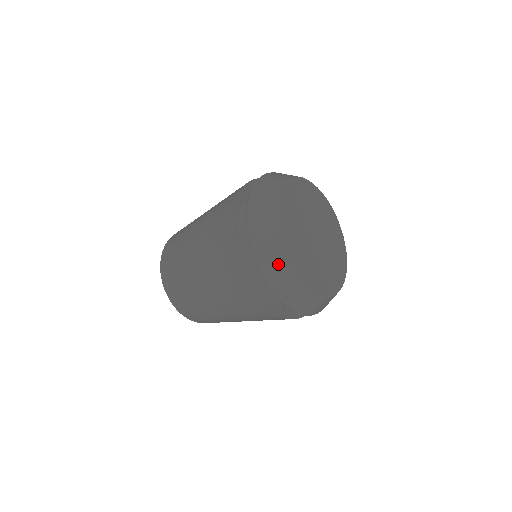
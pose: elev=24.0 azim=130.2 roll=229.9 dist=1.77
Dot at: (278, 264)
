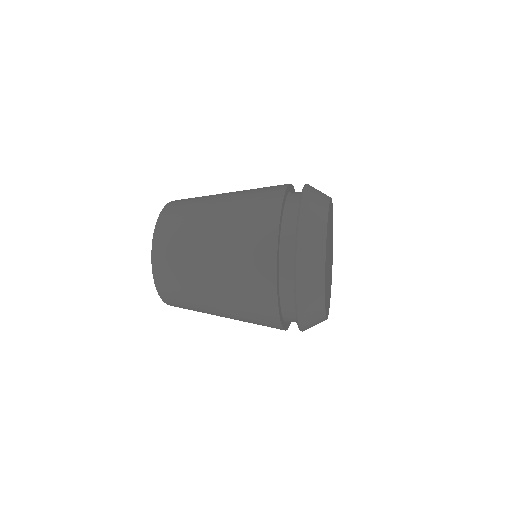
Dot at: (314, 293)
